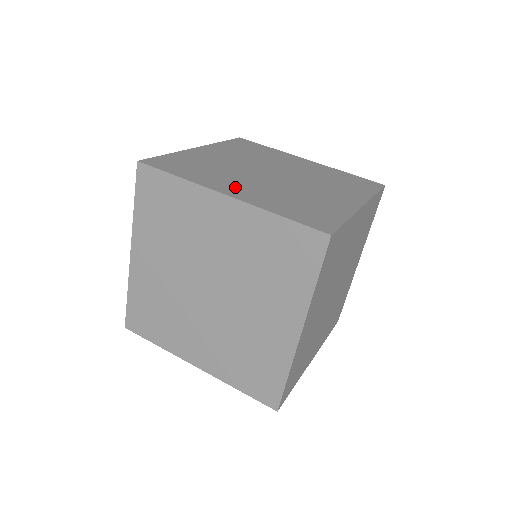
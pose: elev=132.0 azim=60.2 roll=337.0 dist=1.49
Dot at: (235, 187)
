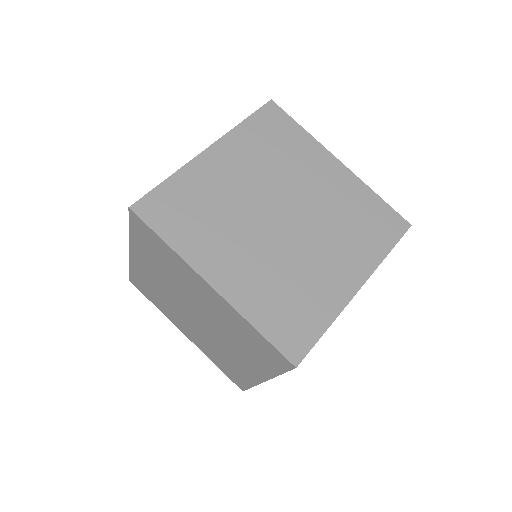
Dot at: (226, 264)
